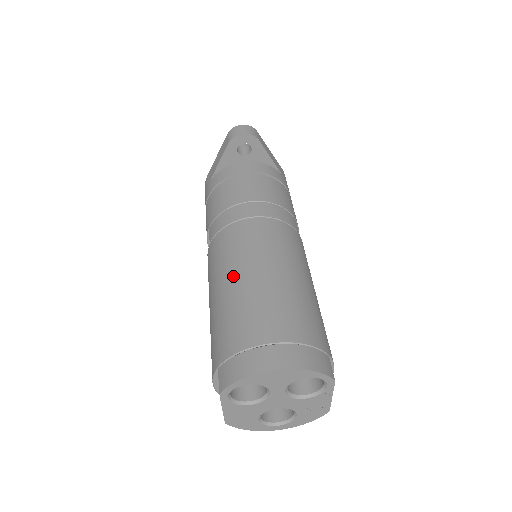
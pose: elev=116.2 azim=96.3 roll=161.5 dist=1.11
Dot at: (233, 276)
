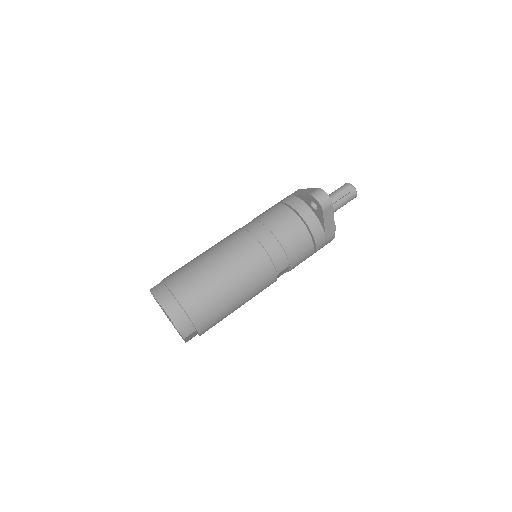
Dot at: (213, 258)
